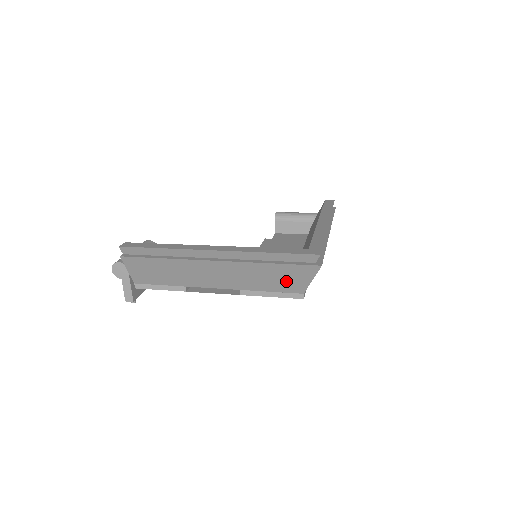
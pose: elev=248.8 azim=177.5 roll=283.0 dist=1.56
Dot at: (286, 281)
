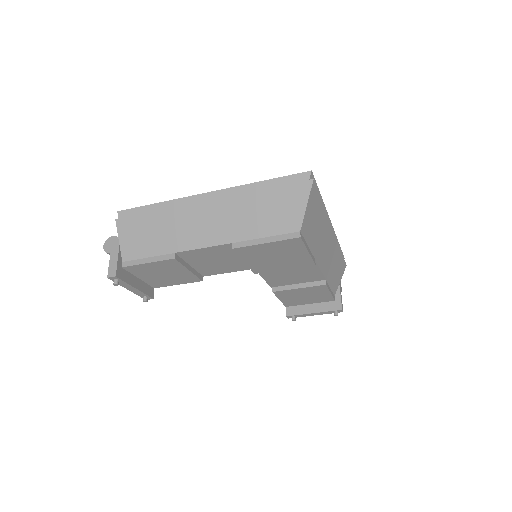
Dot at: (280, 214)
